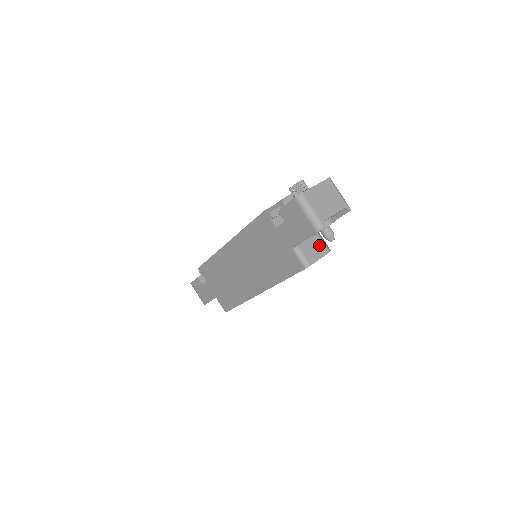
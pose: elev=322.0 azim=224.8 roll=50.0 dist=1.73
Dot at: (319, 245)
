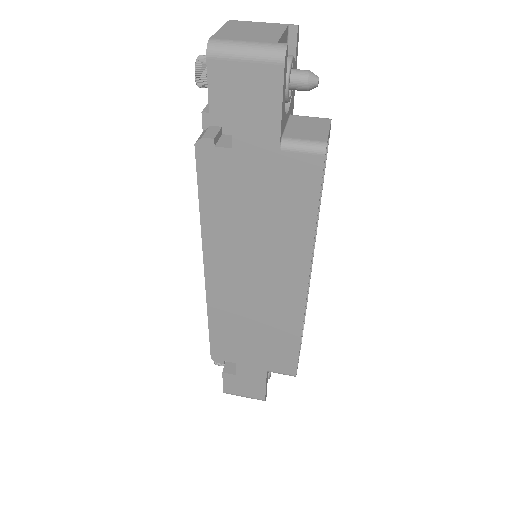
Dot at: (309, 121)
